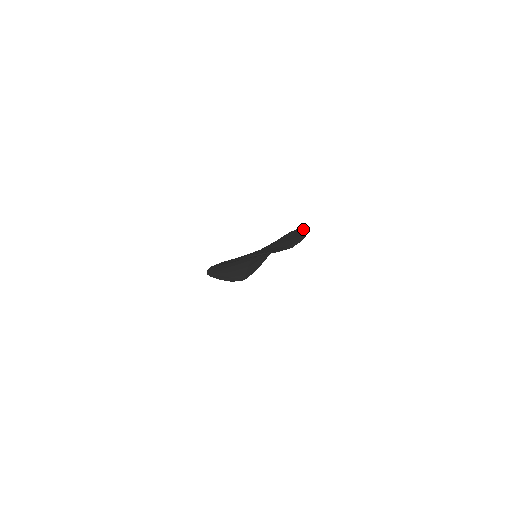
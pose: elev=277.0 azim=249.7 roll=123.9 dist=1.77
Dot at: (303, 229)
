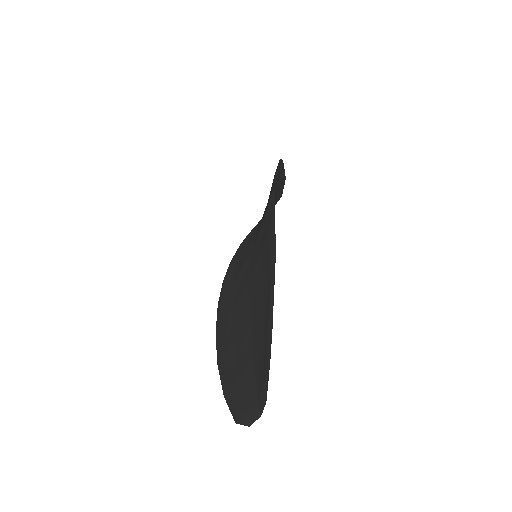
Dot at: (270, 283)
